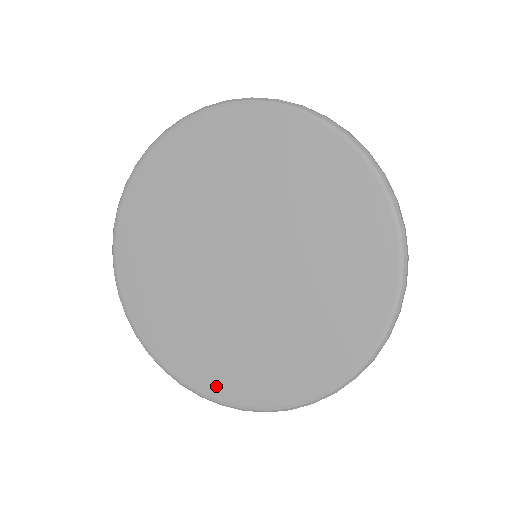
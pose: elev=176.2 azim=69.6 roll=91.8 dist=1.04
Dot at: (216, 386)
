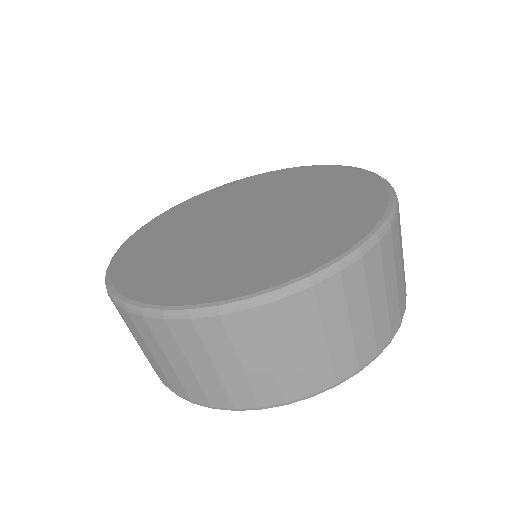
Dot at: (151, 293)
